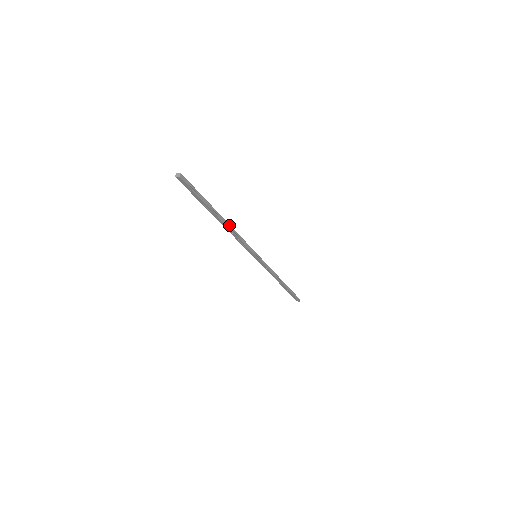
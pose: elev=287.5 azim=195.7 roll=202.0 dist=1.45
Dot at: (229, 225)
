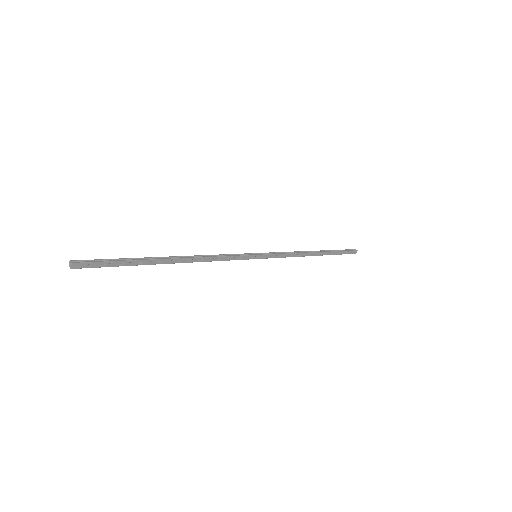
Dot at: (187, 257)
